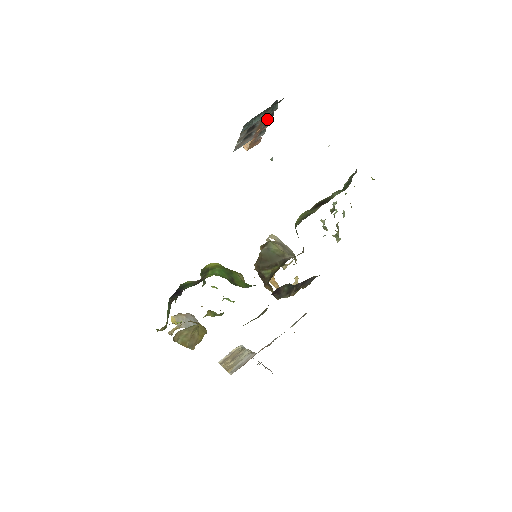
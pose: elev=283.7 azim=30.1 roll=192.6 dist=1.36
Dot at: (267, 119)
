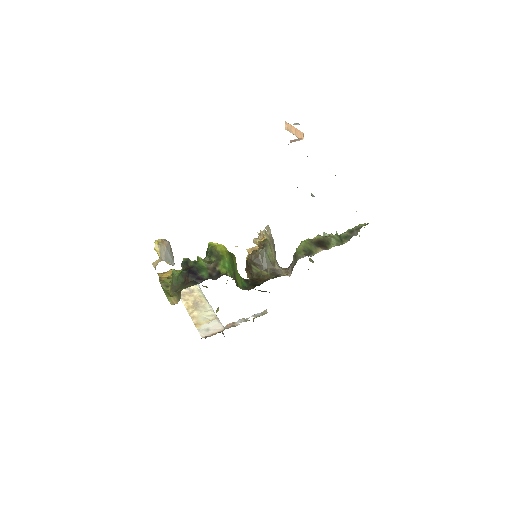
Dot at: occluded
